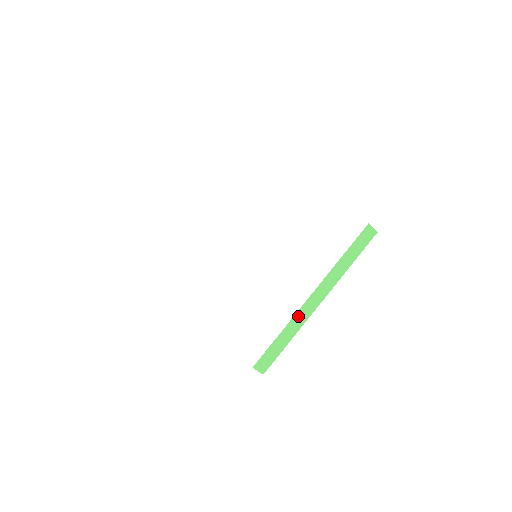
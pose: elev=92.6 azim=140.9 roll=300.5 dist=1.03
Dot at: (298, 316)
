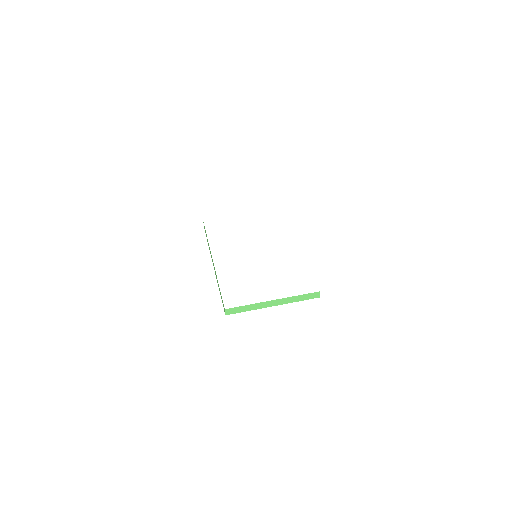
Dot at: (261, 304)
